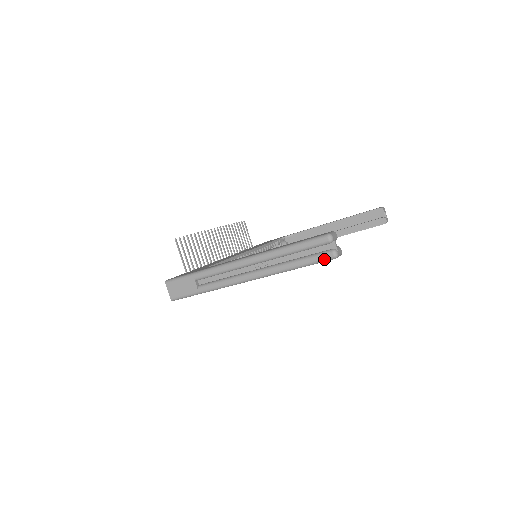
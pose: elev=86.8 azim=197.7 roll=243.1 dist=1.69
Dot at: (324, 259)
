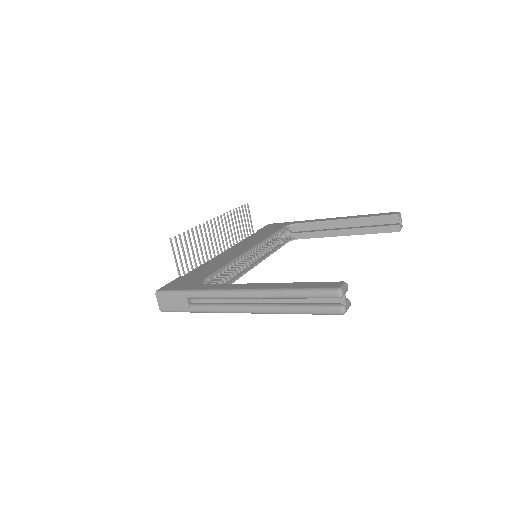
Dot at: (330, 313)
